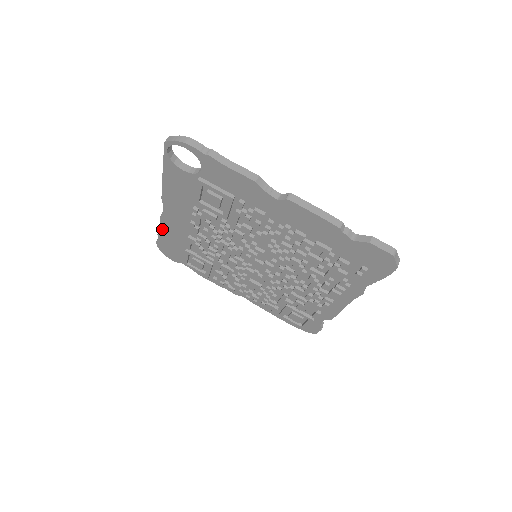
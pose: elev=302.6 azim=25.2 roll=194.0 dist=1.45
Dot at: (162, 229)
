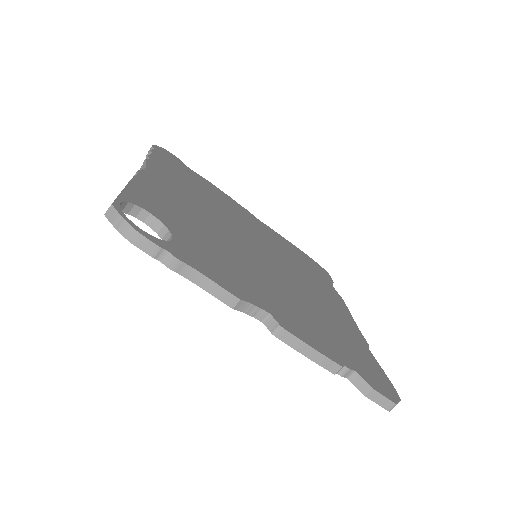
Dot at: occluded
